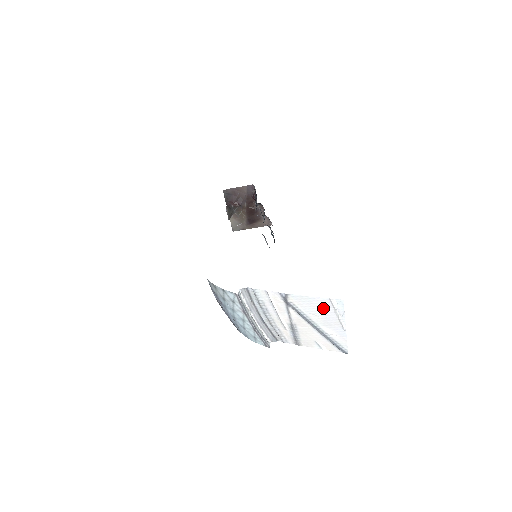
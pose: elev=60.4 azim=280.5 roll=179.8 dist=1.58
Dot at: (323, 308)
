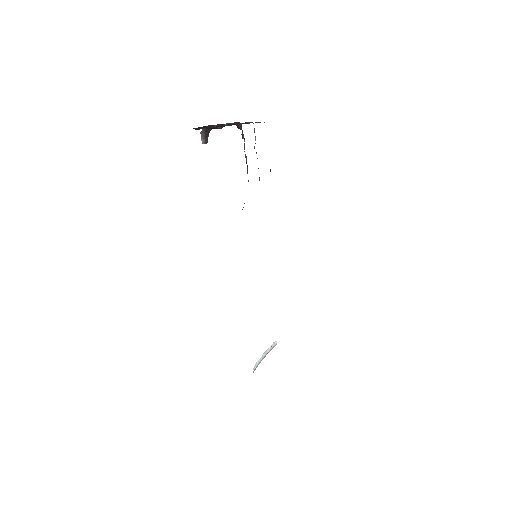
Dot at: occluded
